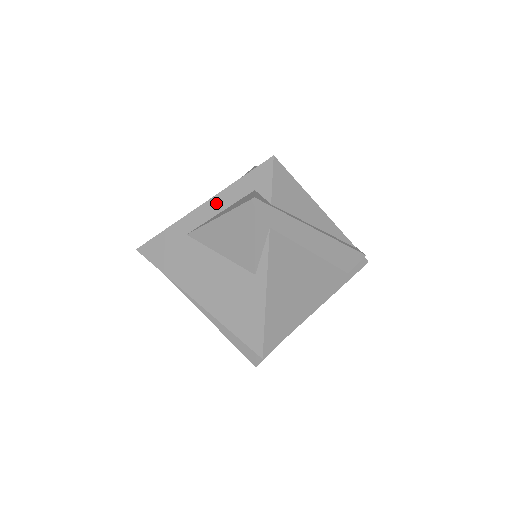
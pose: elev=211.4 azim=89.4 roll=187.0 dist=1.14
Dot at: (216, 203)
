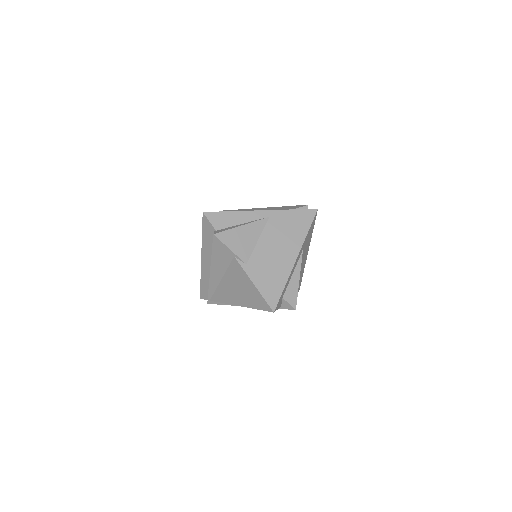
Dot at: occluded
